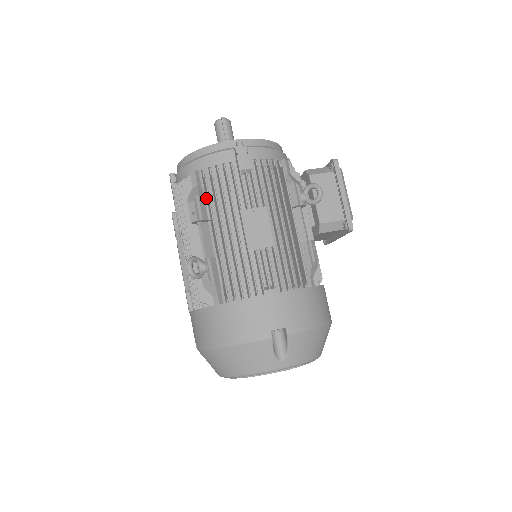
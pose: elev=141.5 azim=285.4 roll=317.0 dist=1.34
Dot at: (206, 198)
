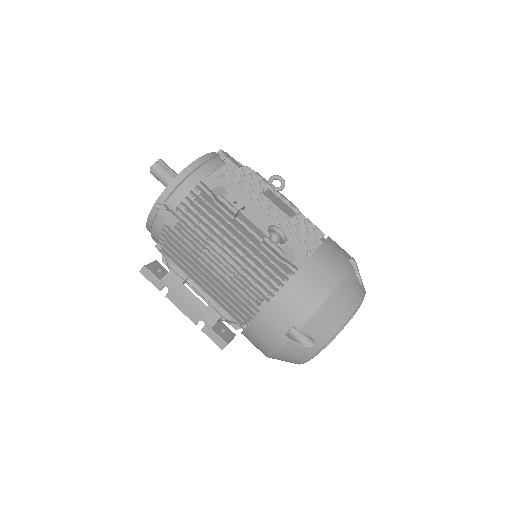
Dot at: occluded
